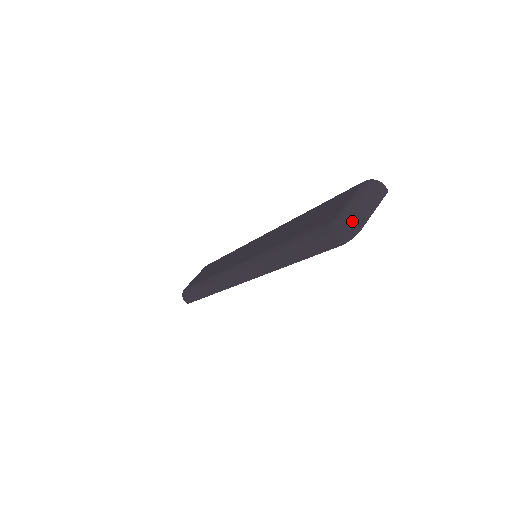
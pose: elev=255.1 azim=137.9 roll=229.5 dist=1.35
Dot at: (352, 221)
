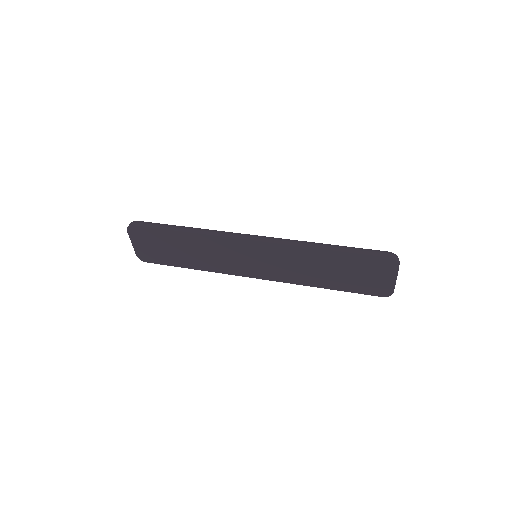
Dot at: (399, 261)
